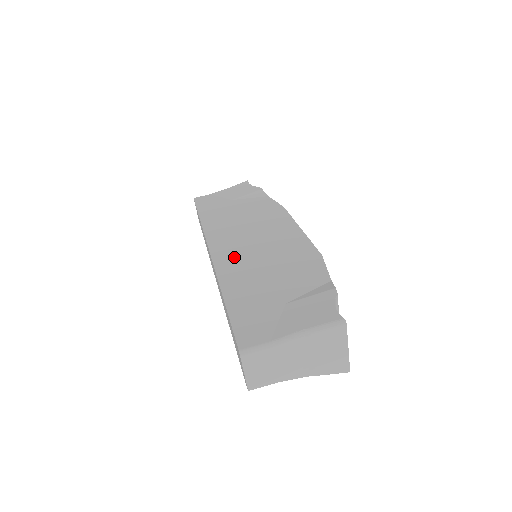
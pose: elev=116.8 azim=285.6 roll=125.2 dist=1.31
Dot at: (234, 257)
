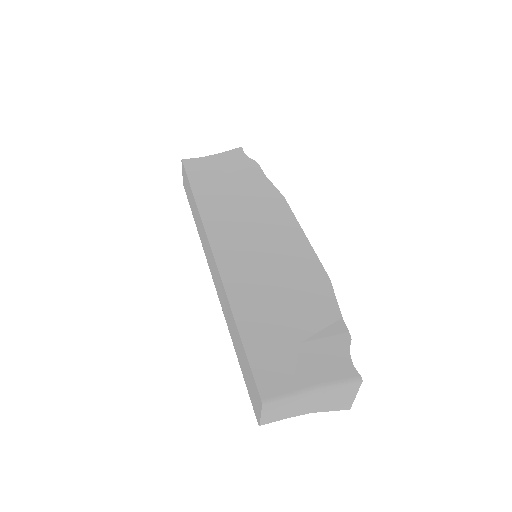
Dot at: (240, 265)
